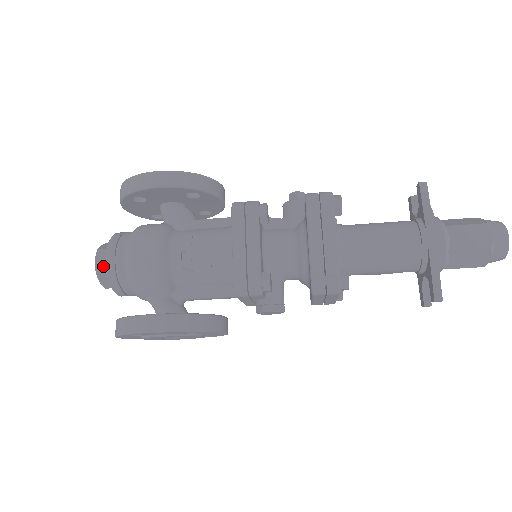
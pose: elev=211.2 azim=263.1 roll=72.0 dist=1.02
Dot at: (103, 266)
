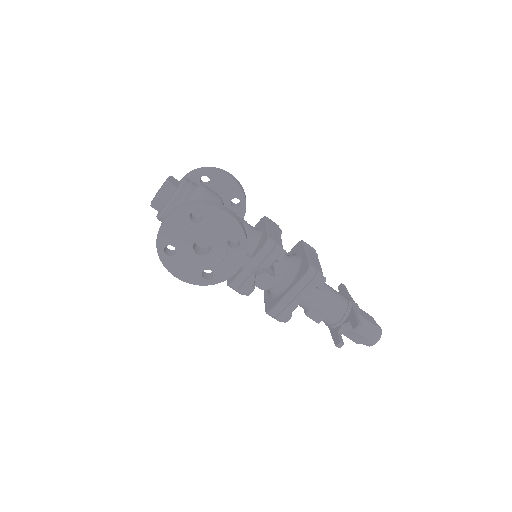
Dot at: (174, 183)
